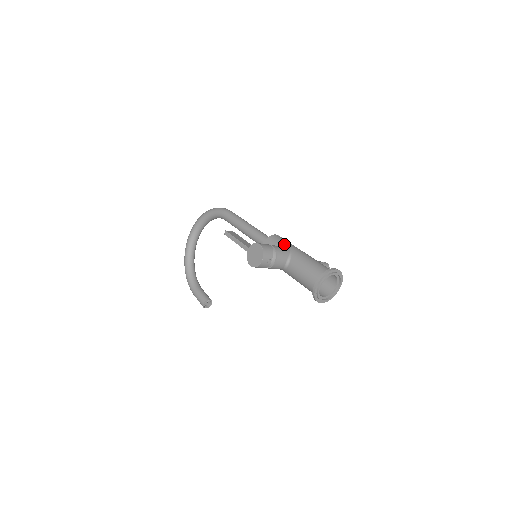
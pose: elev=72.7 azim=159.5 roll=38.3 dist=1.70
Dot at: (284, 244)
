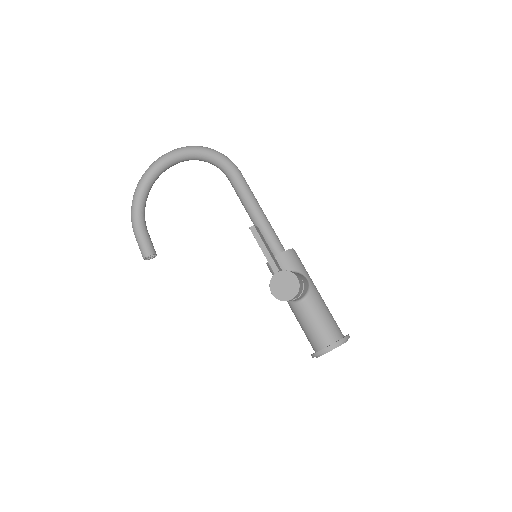
Dot at: (303, 271)
